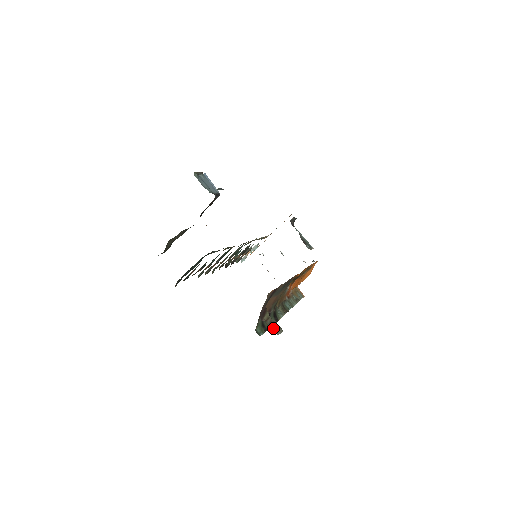
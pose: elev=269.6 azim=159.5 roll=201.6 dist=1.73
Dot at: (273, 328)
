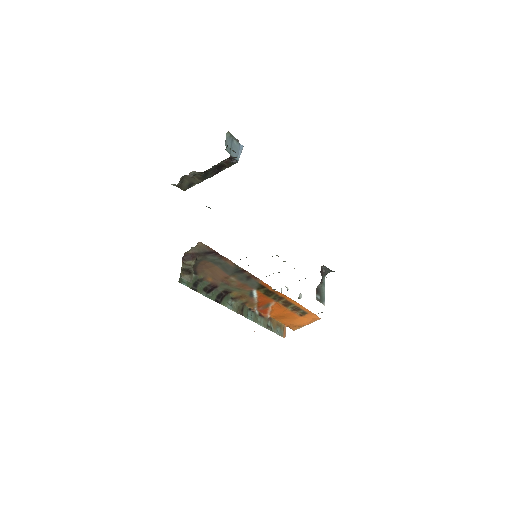
Dot at: (184, 272)
